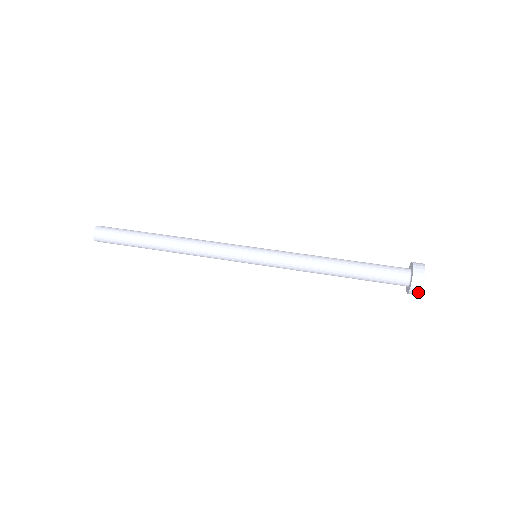
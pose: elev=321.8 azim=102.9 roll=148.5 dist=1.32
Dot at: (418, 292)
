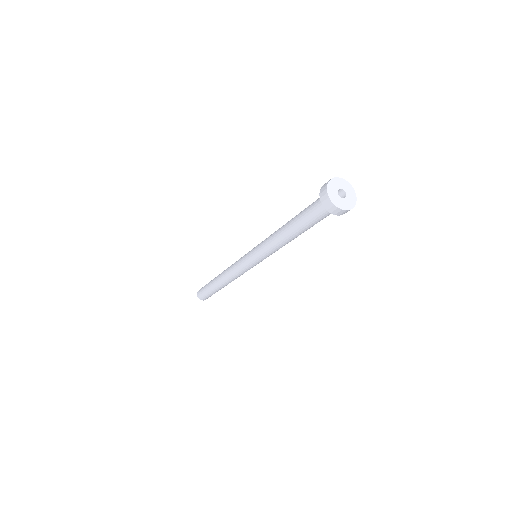
Dot at: (325, 187)
